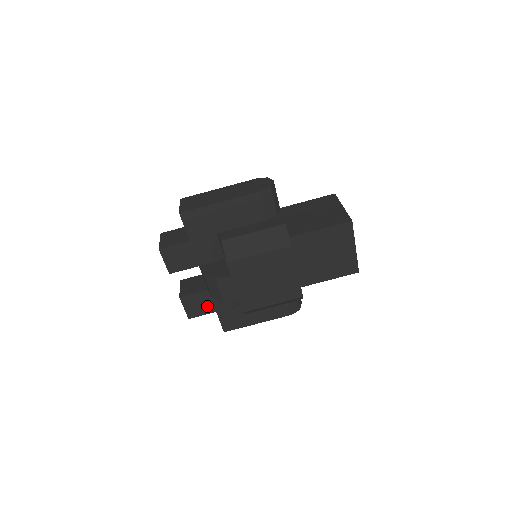
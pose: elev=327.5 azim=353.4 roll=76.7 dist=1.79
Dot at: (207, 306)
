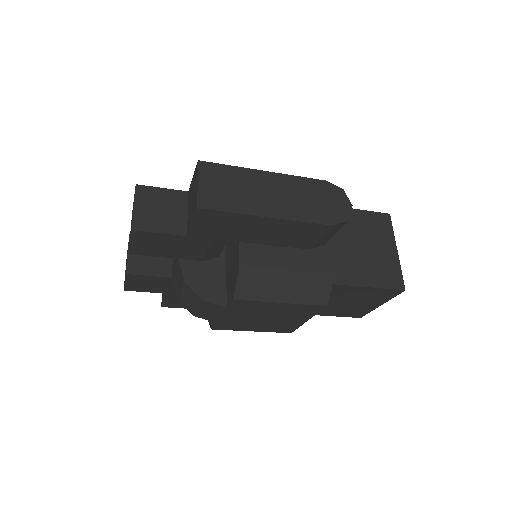
Dot at: (158, 287)
